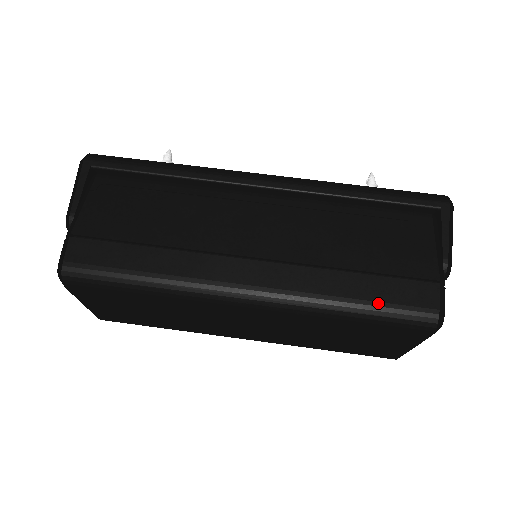
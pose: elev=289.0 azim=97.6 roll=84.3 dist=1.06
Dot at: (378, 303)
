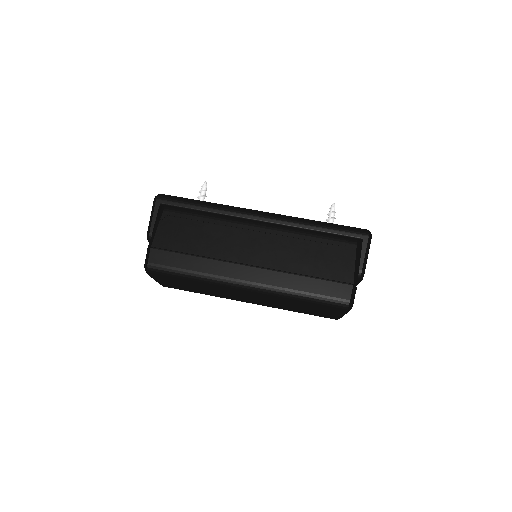
Dot at: (317, 295)
